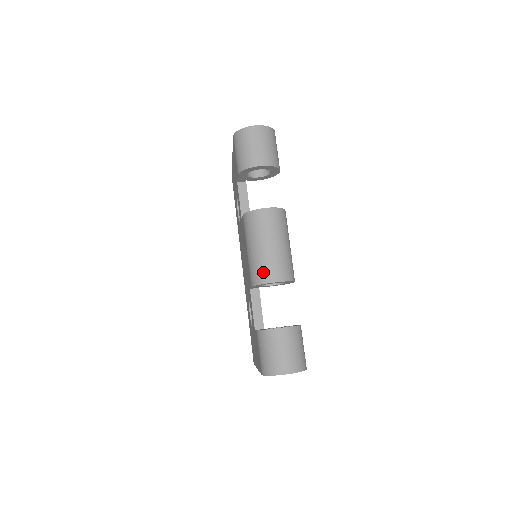
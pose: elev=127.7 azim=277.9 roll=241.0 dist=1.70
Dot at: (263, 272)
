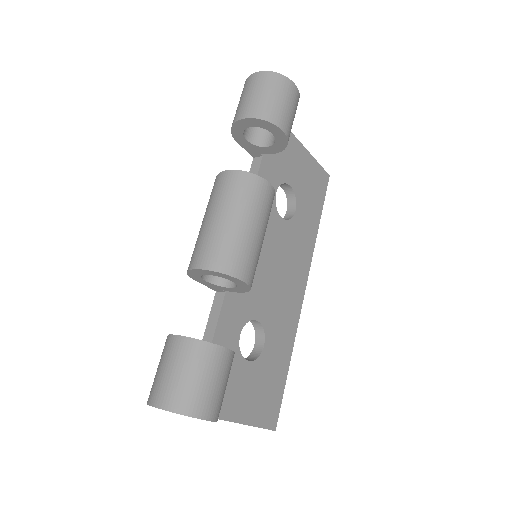
Dot at: (193, 254)
